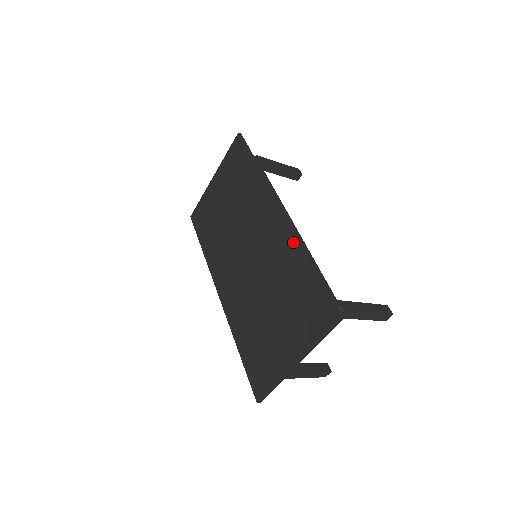
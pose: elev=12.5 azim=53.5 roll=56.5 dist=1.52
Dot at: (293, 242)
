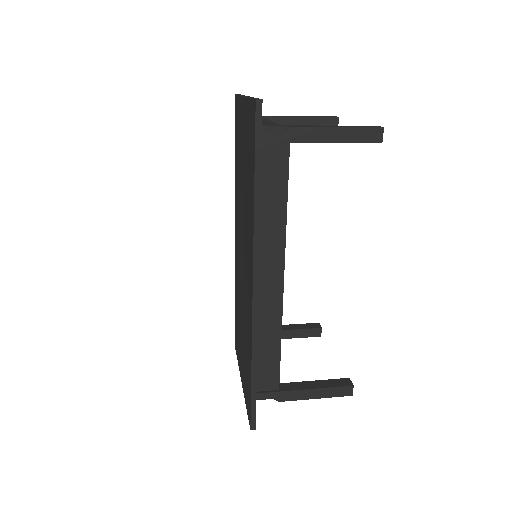
Dot at: (250, 335)
